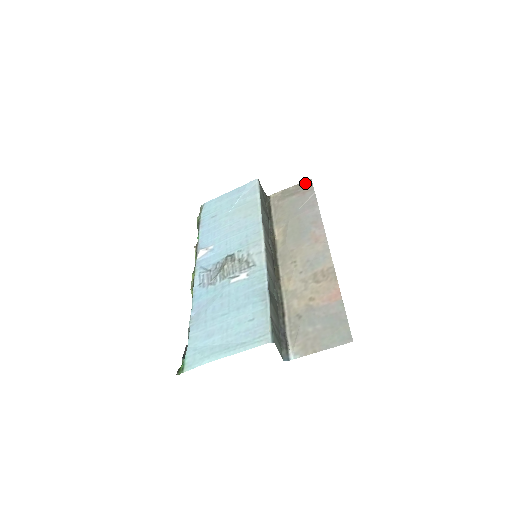
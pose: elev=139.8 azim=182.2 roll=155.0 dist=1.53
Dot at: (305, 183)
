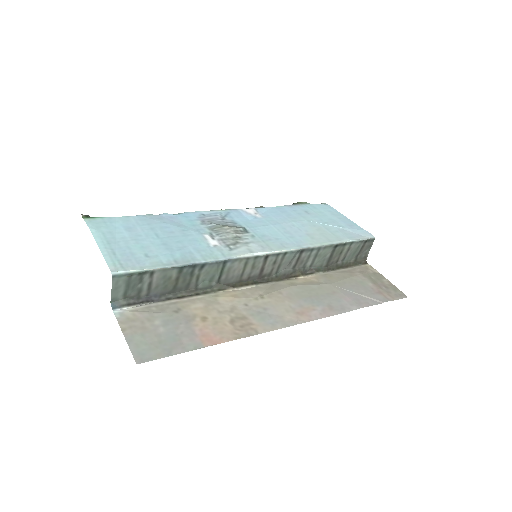
Dot at: (398, 292)
